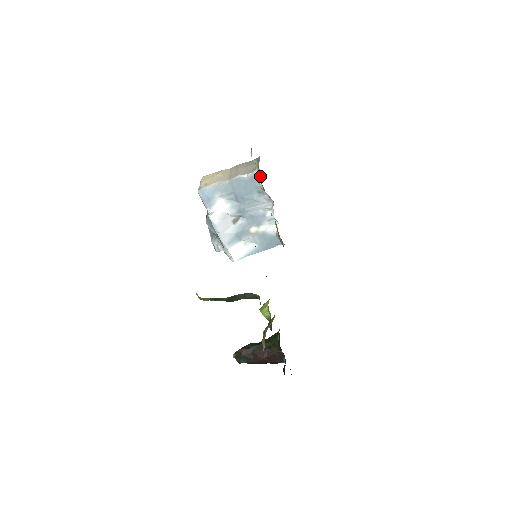
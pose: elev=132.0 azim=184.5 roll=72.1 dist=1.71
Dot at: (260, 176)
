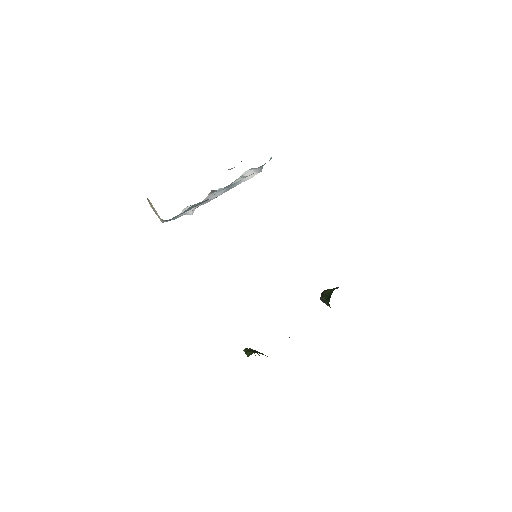
Dot at: occluded
